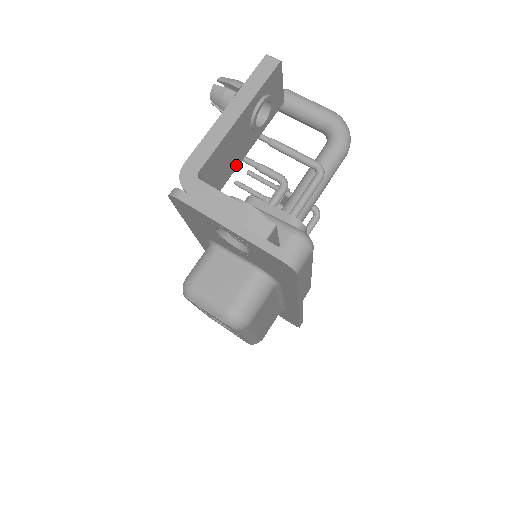
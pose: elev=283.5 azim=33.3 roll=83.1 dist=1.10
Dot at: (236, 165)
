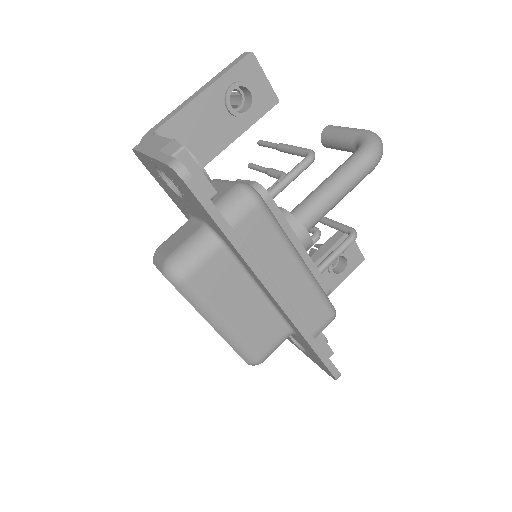
Dot at: (219, 148)
